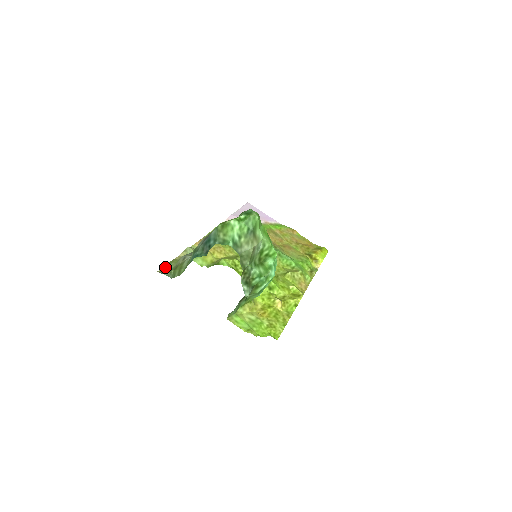
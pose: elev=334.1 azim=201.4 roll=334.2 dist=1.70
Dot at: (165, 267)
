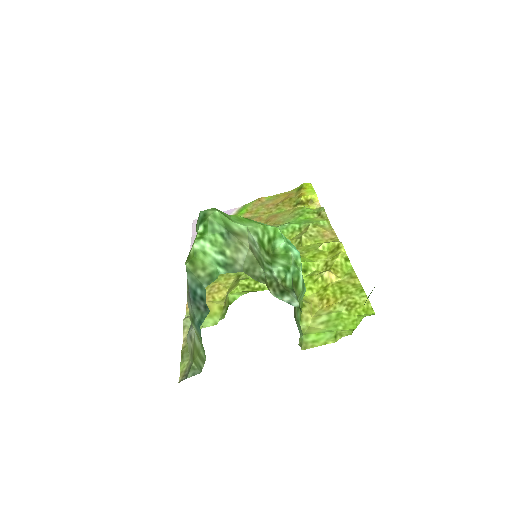
Dot at: (181, 368)
